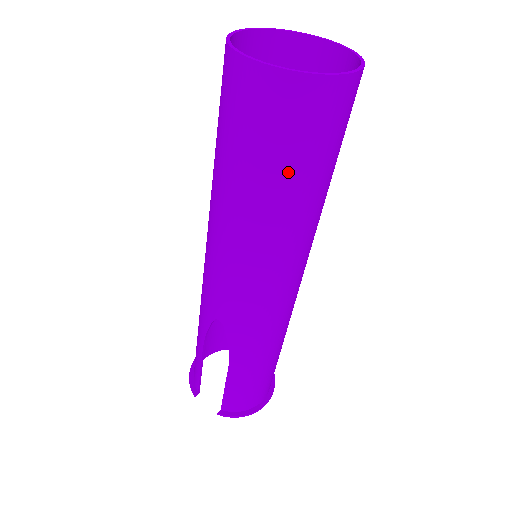
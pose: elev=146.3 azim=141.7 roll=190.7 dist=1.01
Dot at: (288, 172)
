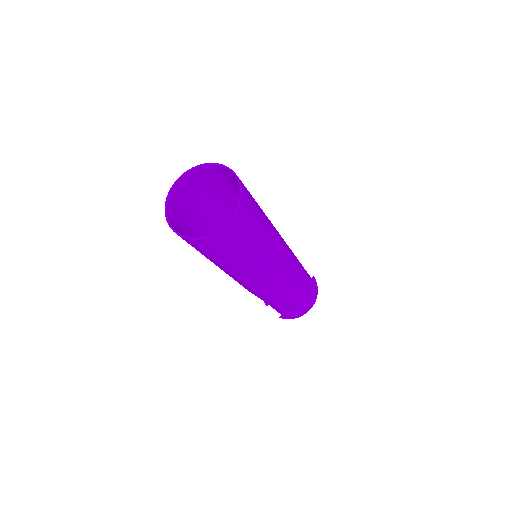
Dot at: (224, 260)
